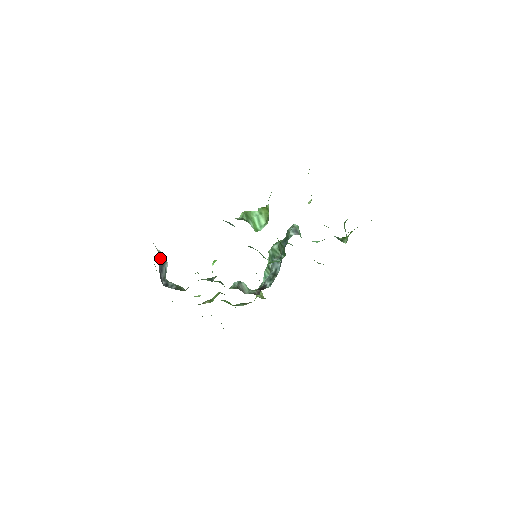
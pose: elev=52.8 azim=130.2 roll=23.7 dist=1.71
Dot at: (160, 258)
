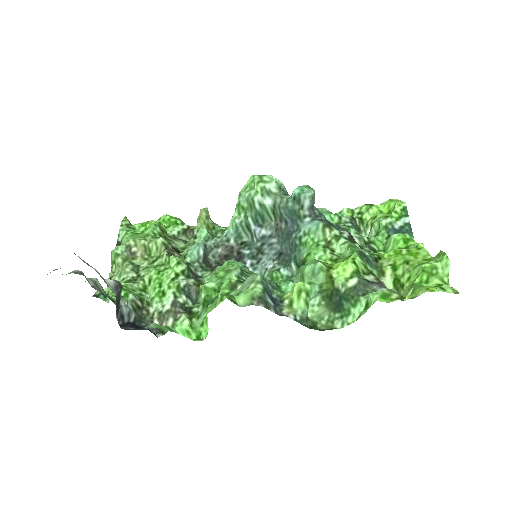
Dot at: (116, 298)
